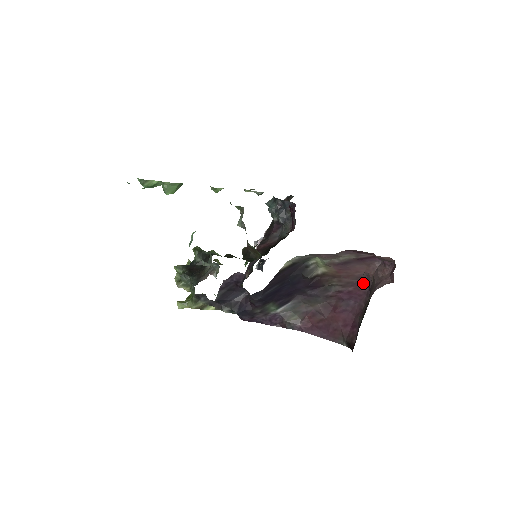
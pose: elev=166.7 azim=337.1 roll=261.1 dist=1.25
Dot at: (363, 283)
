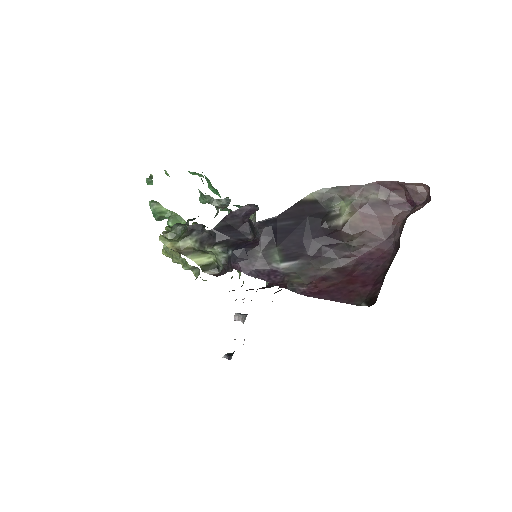
Dot at: (388, 242)
